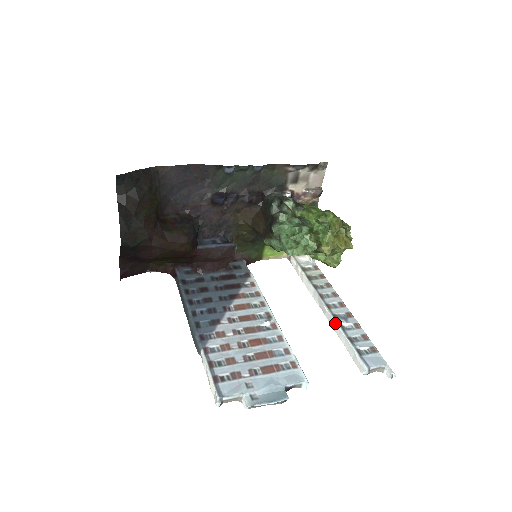
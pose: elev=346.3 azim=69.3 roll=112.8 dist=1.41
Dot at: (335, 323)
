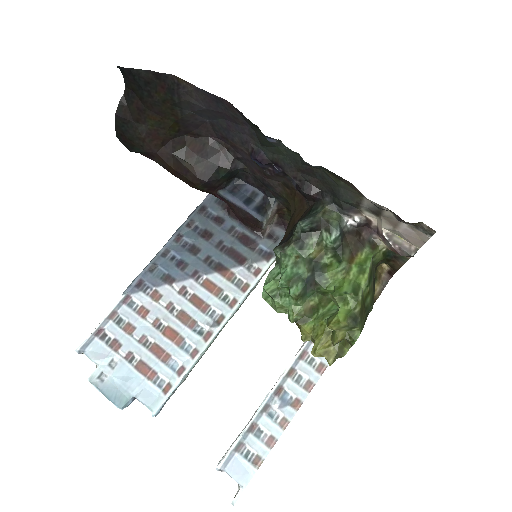
Dot at: (267, 396)
